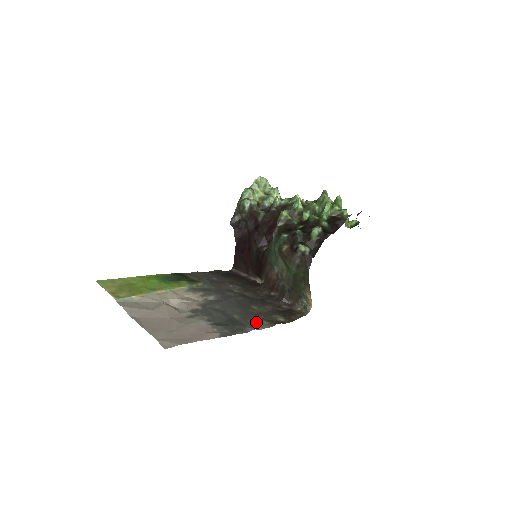
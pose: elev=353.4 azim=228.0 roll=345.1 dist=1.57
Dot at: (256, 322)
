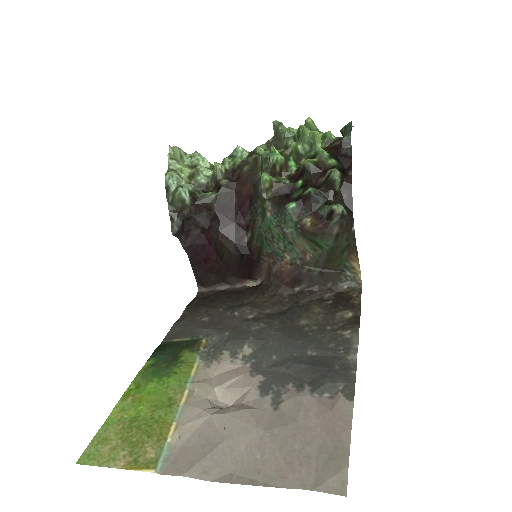
Dot at: (339, 341)
